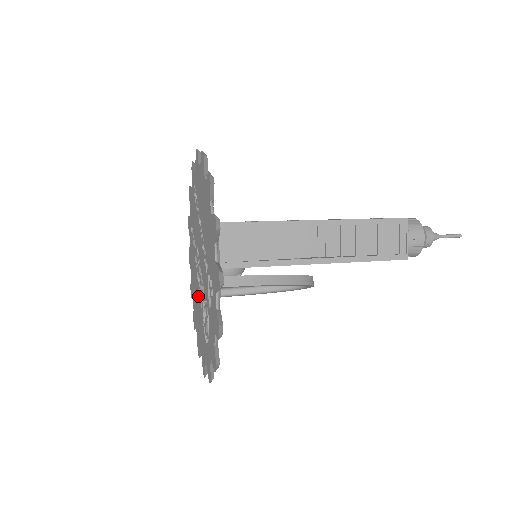
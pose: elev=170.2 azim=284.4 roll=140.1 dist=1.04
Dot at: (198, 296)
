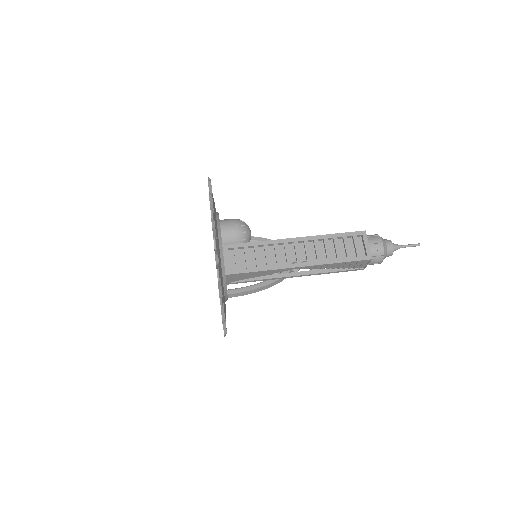
Dot at: occluded
